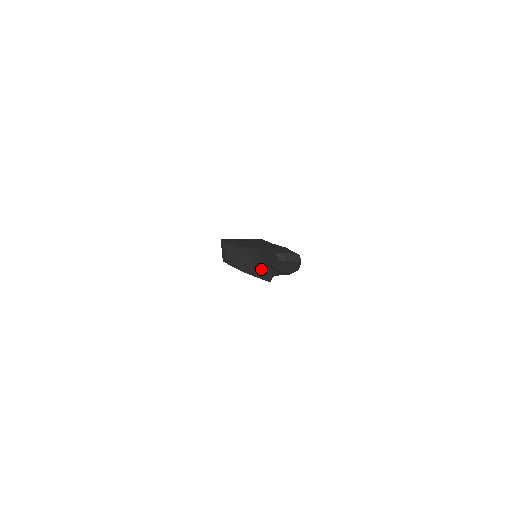
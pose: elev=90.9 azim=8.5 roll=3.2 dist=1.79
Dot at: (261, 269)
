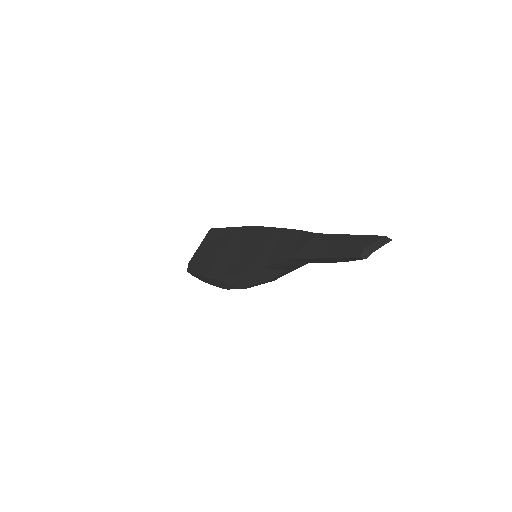
Dot at: occluded
